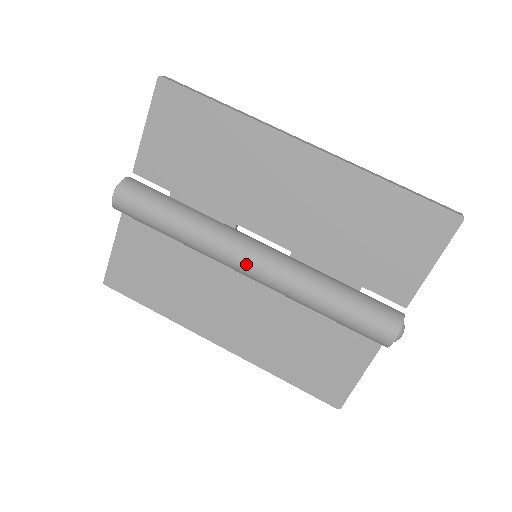
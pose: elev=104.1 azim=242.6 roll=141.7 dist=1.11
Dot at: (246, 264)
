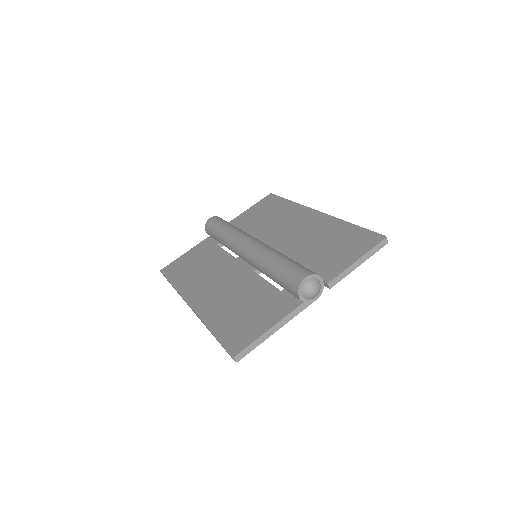
Dot at: (248, 241)
